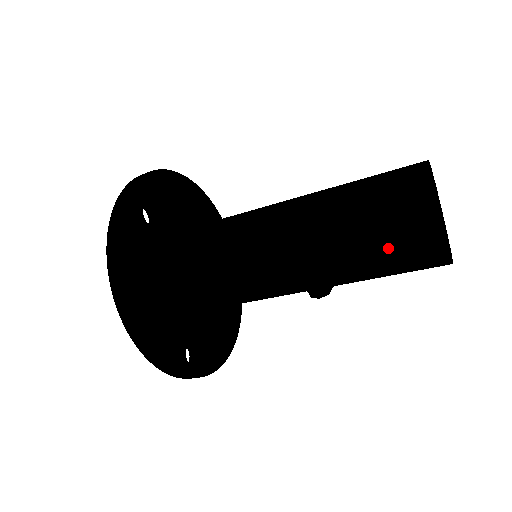
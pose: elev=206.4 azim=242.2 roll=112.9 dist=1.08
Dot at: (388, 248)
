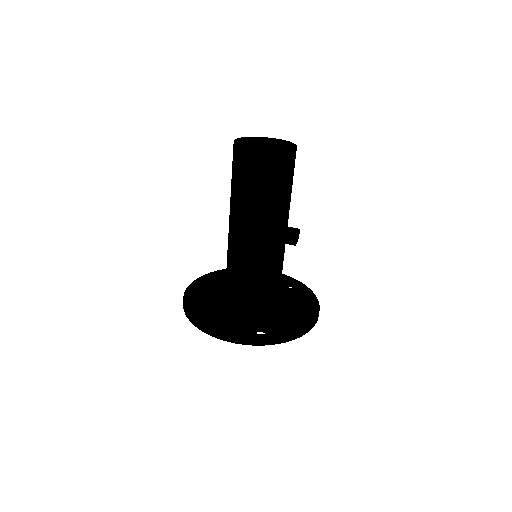
Dot at: (245, 179)
